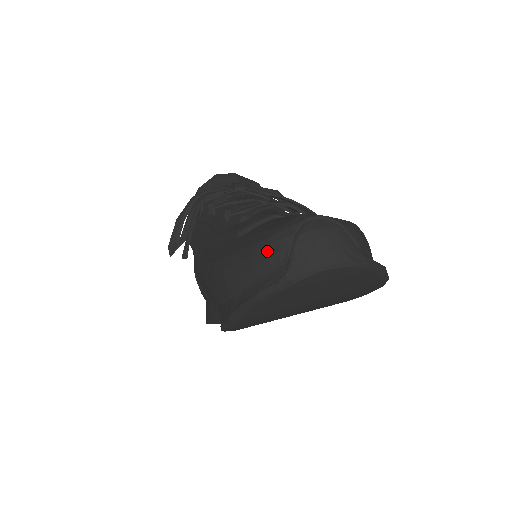
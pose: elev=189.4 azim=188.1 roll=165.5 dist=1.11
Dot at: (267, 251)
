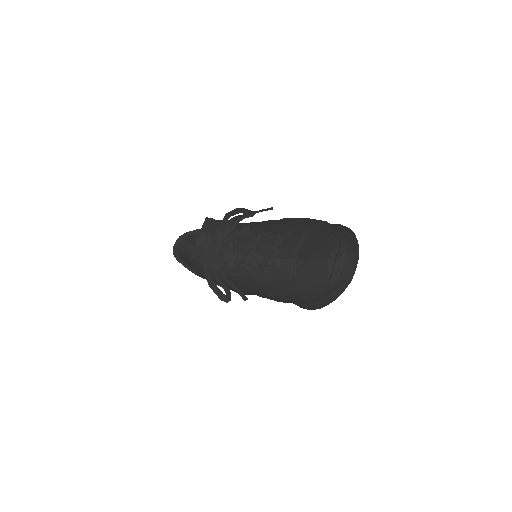
Dot at: (332, 286)
